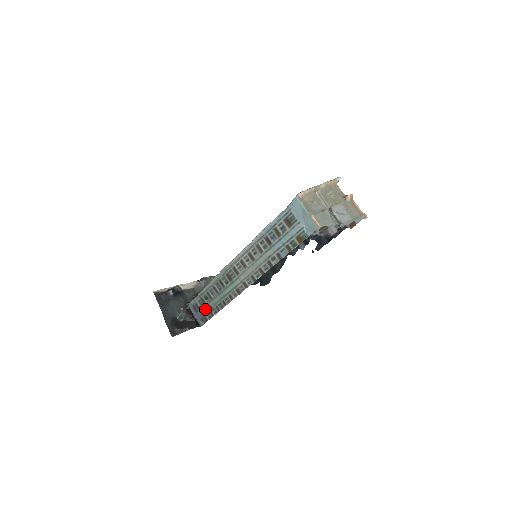
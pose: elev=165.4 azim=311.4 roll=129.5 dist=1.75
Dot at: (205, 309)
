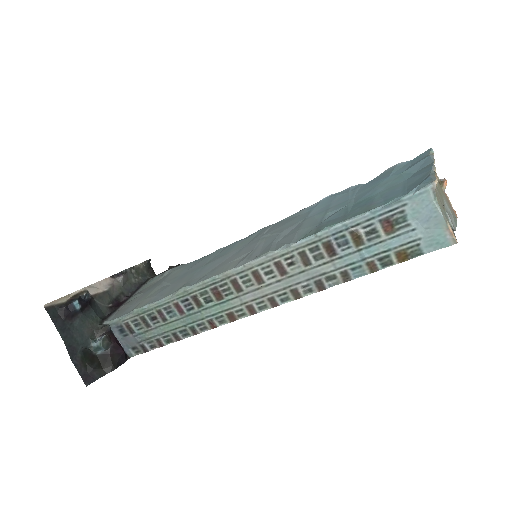
Dot at: (146, 334)
